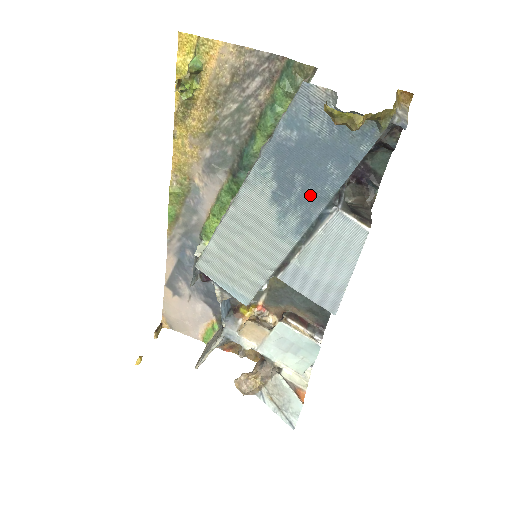
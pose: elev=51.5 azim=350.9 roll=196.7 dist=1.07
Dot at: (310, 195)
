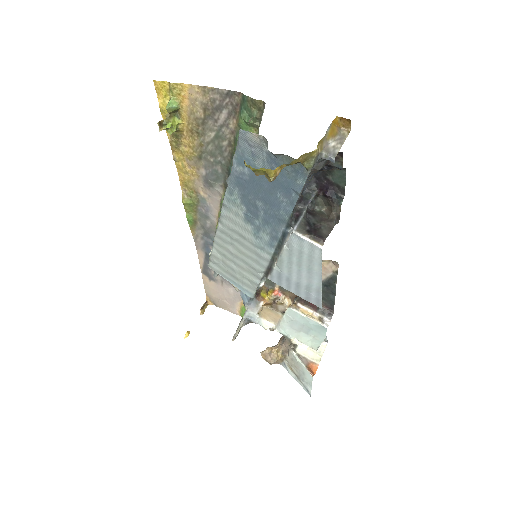
Dot at: (272, 217)
